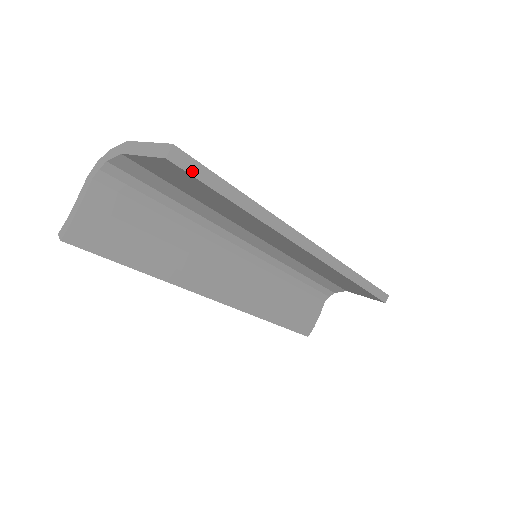
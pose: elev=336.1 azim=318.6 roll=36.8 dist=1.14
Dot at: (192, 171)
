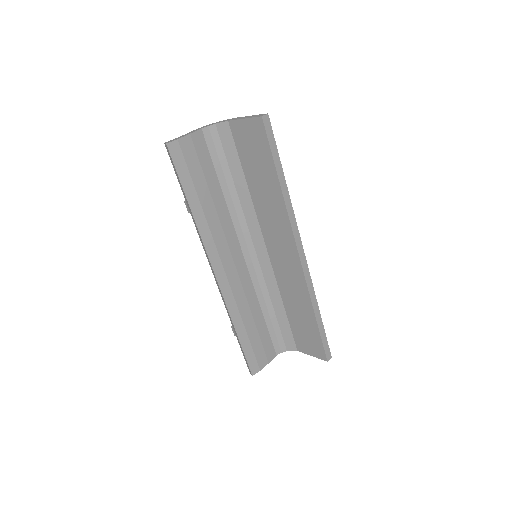
Dot at: (269, 135)
